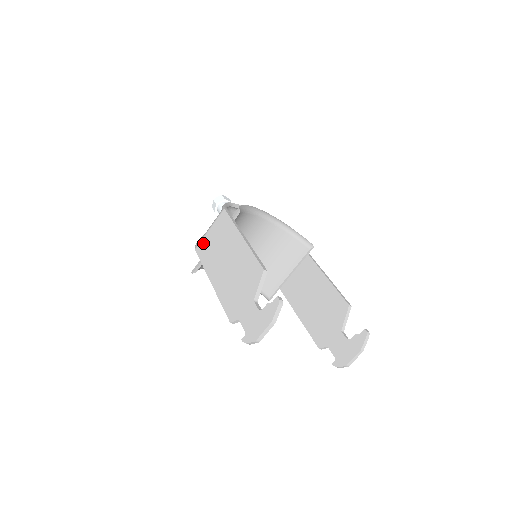
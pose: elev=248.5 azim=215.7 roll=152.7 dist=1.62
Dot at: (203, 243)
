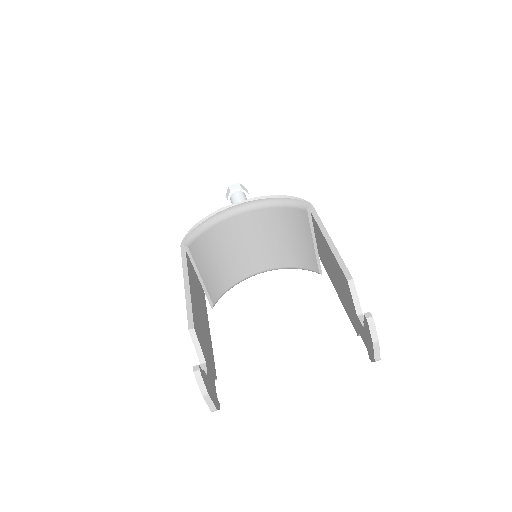
Dot at: occluded
